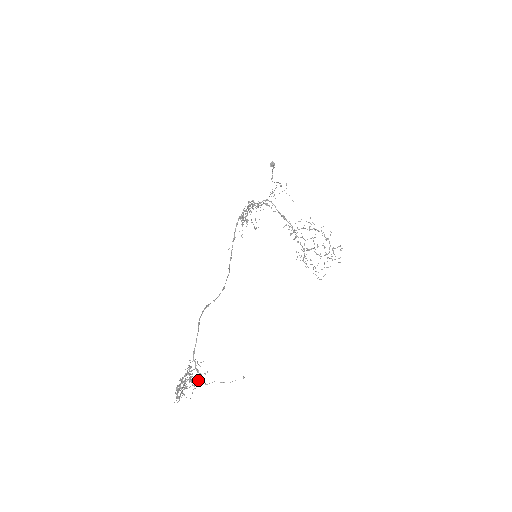
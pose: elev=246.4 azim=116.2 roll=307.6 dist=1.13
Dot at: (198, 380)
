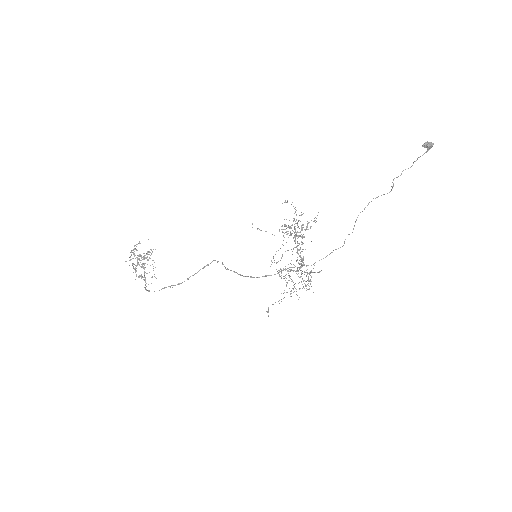
Dot at: occluded
